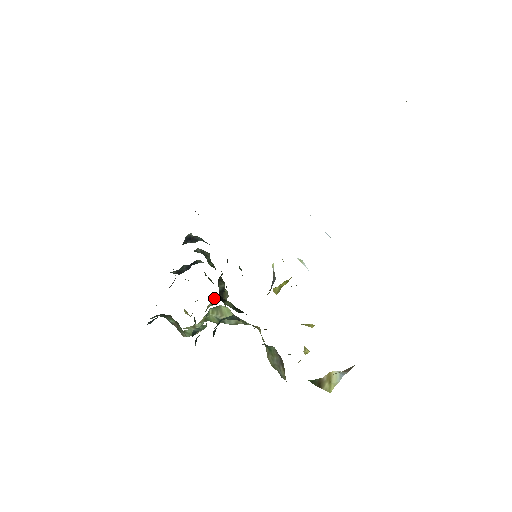
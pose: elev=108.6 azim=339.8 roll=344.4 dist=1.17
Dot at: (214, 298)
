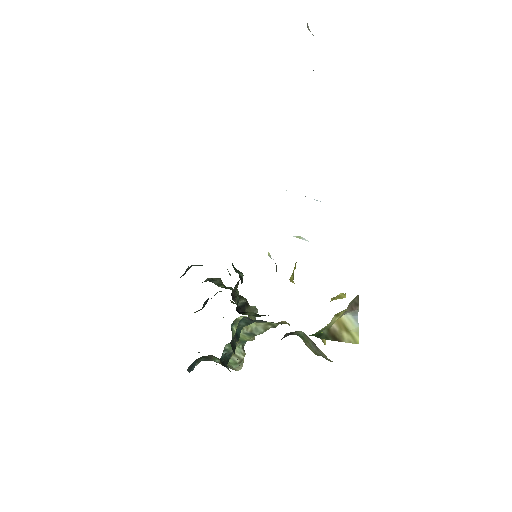
Dot at: occluded
